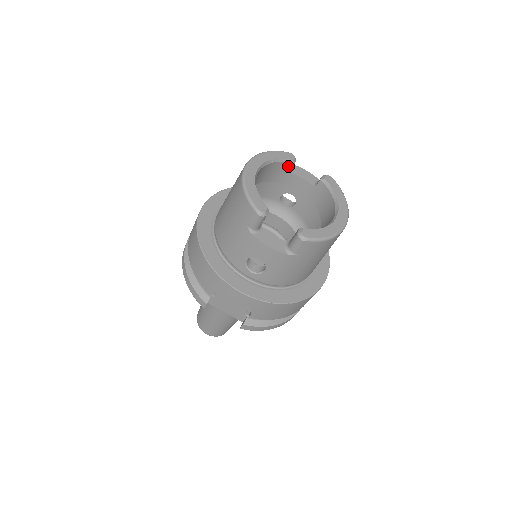
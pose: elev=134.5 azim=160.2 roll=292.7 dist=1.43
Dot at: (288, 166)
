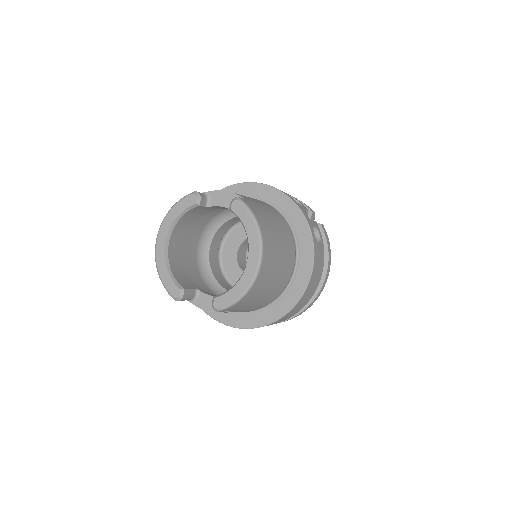
Dot at: (198, 207)
